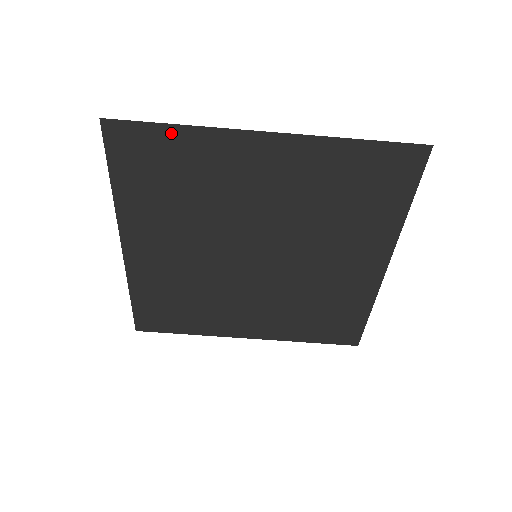
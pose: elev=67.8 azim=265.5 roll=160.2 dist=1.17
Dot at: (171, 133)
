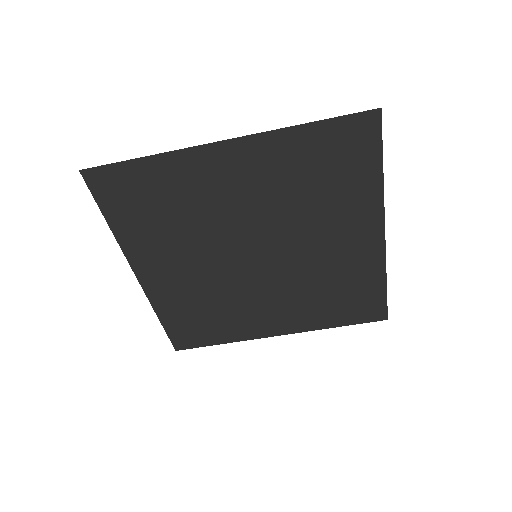
Dot at: (141, 166)
